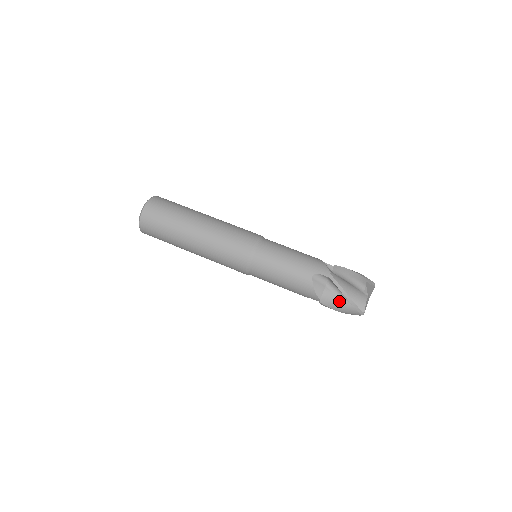
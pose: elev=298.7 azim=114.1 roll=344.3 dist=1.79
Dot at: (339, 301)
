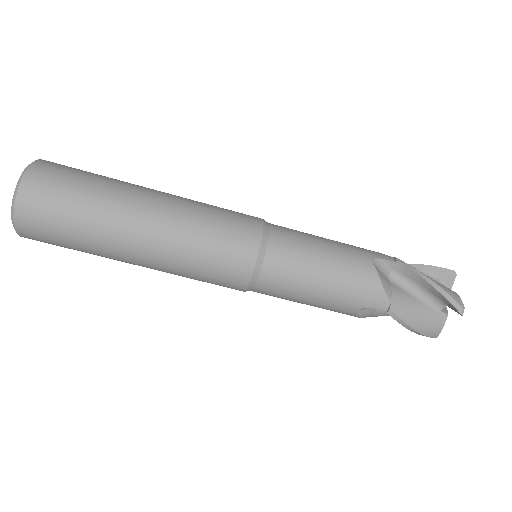
Dot at: occluded
